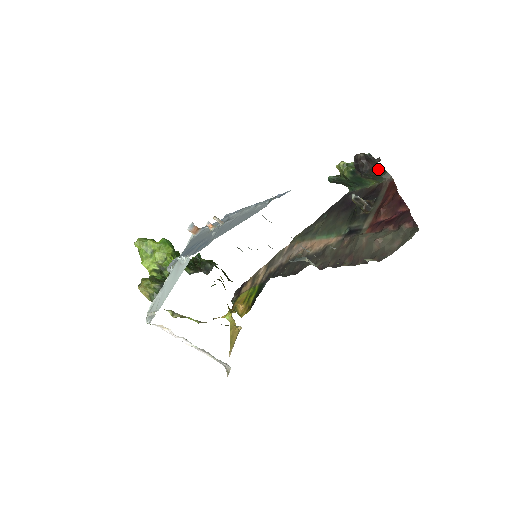
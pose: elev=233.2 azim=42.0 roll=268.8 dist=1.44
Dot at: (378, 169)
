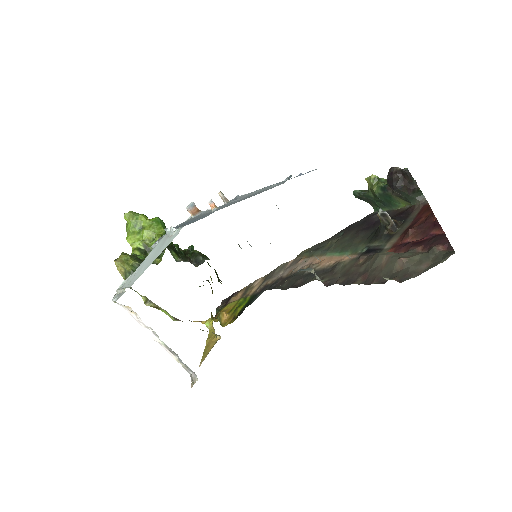
Dot at: (413, 188)
